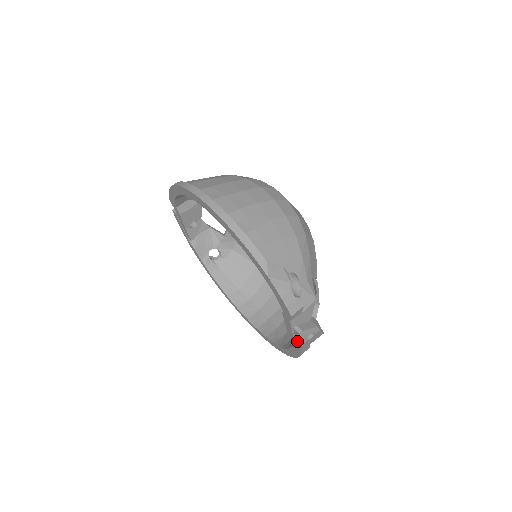
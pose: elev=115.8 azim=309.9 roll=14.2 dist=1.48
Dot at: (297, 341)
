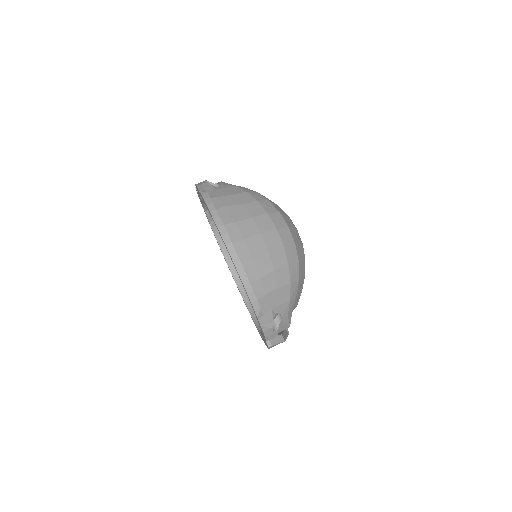
Dot at: (266, 344)
